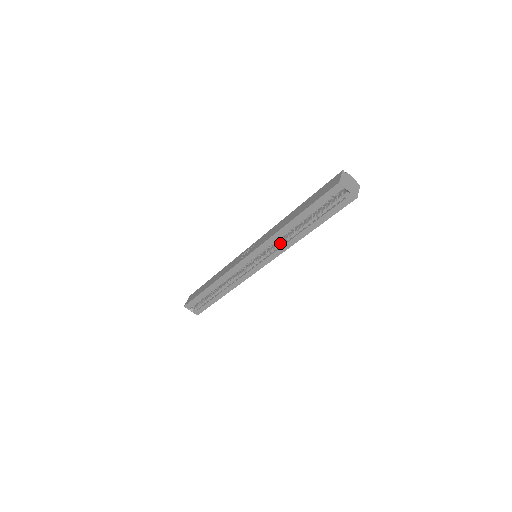
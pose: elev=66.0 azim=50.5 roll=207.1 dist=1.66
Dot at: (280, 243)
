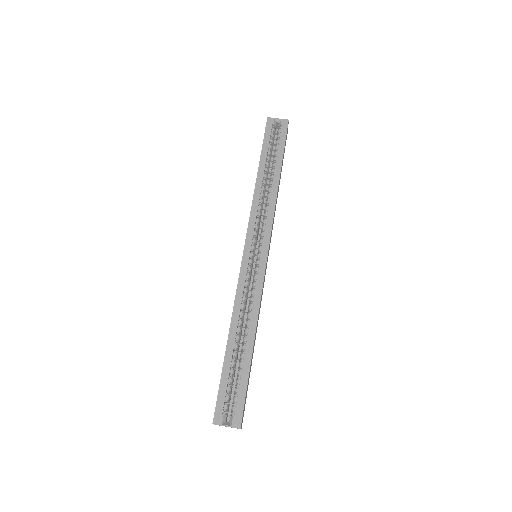
Dot at: (265, 208)
